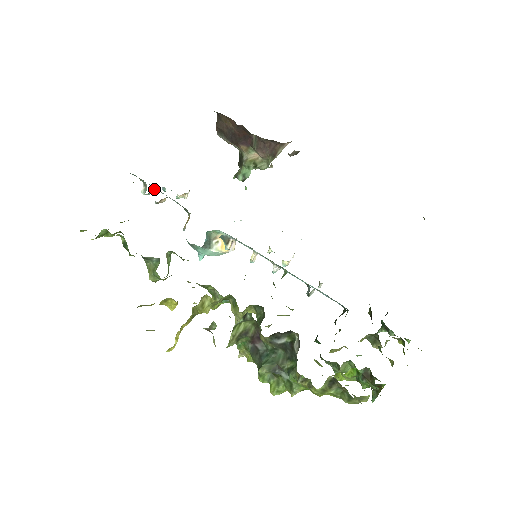
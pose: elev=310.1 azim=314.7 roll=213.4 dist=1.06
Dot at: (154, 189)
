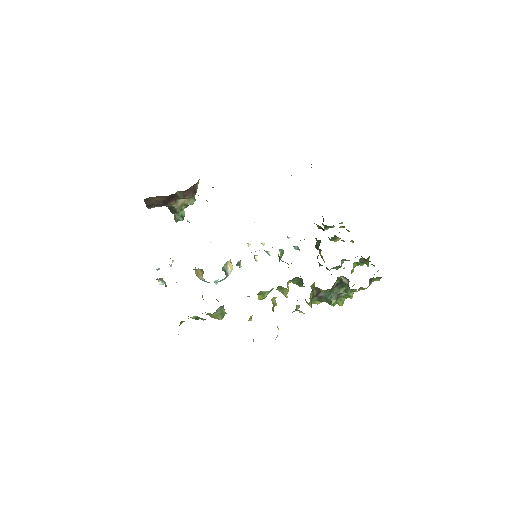
Dot at: occluded
